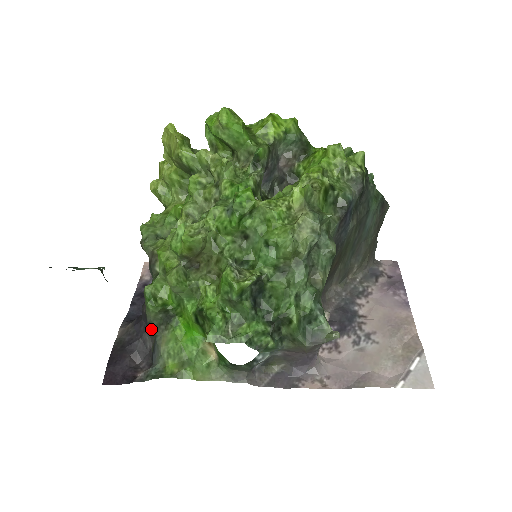
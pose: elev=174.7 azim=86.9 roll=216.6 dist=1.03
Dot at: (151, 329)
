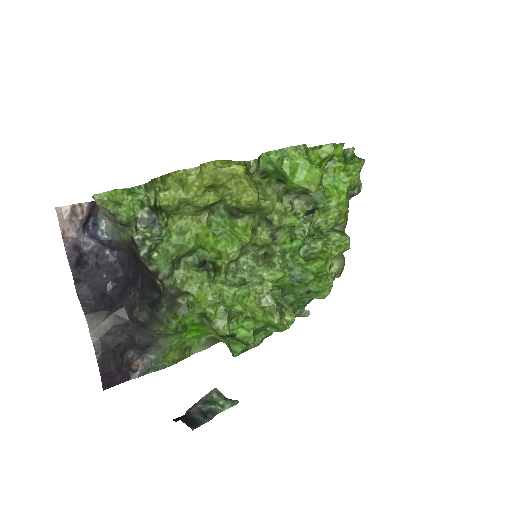
Dot at: (148, 332)
